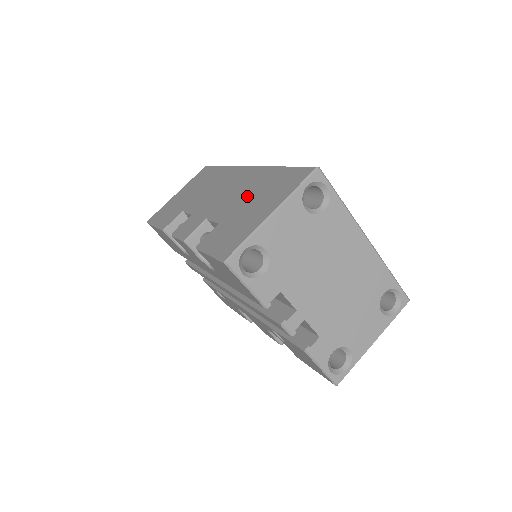
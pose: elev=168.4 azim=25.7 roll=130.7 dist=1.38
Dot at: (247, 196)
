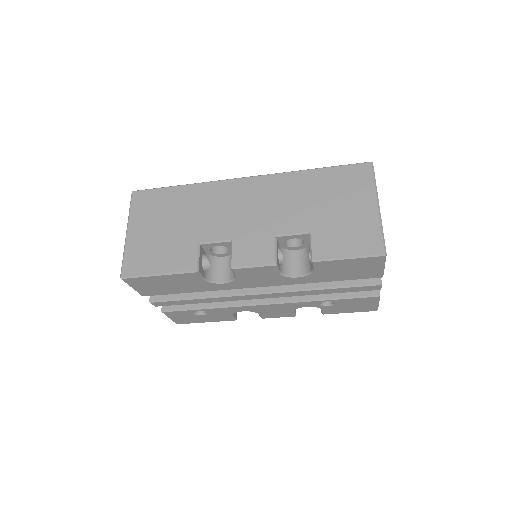
Dot at: (311, 202)
